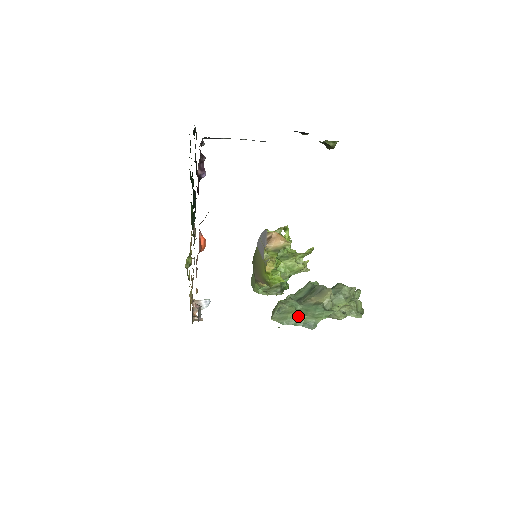
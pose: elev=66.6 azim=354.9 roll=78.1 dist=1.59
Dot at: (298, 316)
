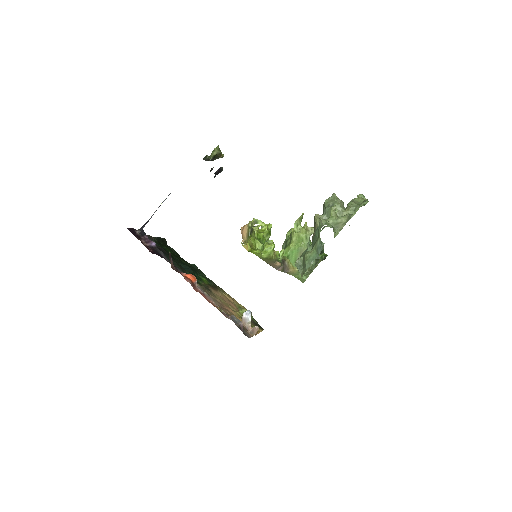
Dot at: (309, 253)
